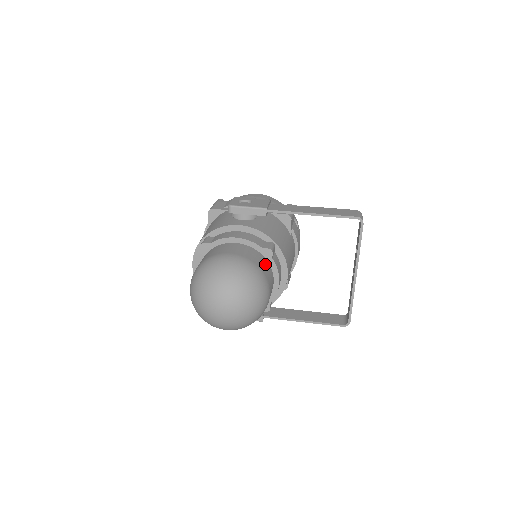
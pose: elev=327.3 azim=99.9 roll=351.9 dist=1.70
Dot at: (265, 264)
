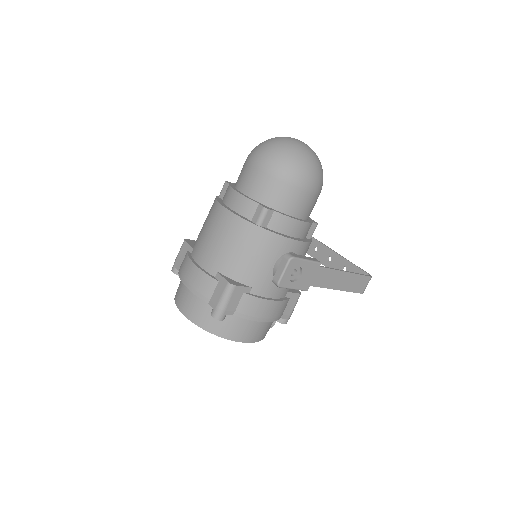
Dot at: occluded
